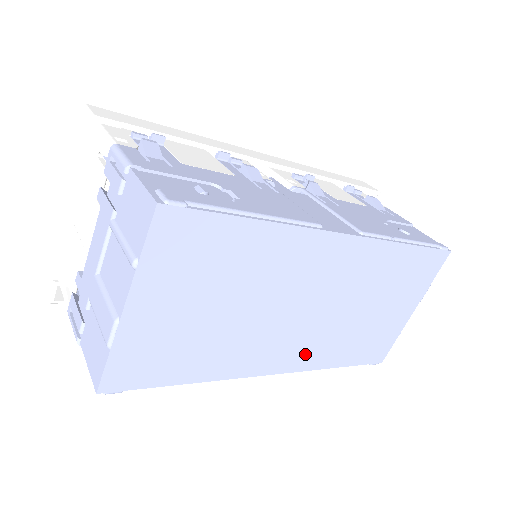
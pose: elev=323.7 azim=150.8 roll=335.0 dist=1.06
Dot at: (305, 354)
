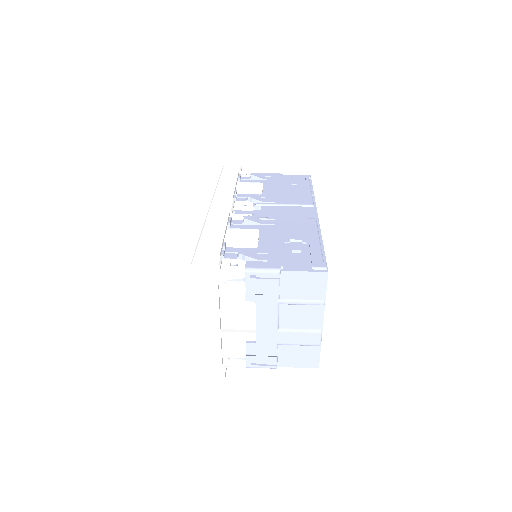
Dot at: occluded
